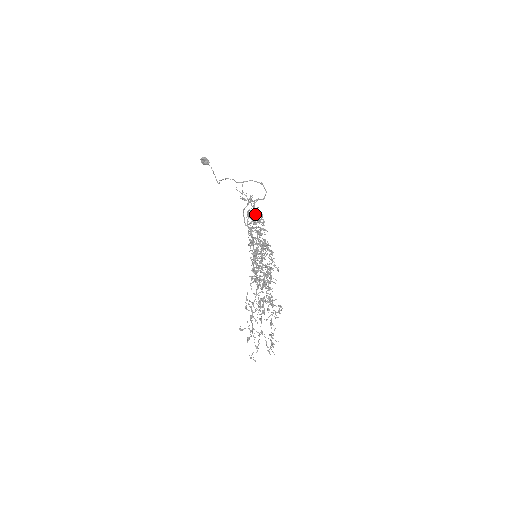
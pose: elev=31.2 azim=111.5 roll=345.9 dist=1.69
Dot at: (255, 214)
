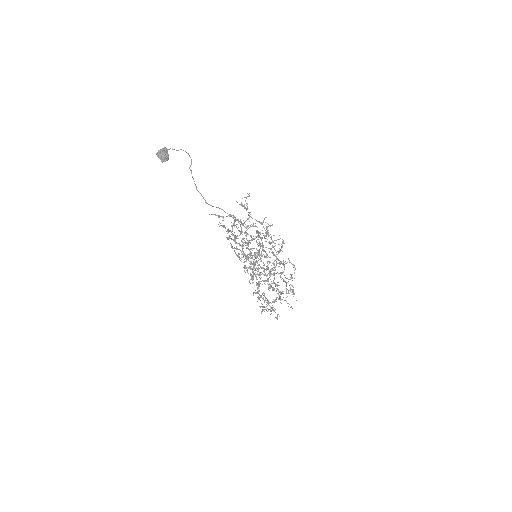
Dot at: occluded
